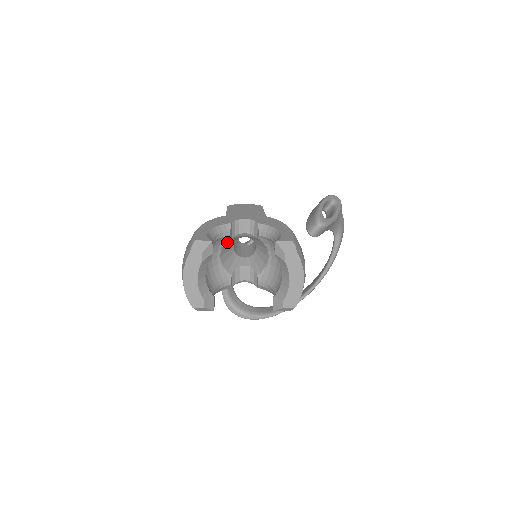
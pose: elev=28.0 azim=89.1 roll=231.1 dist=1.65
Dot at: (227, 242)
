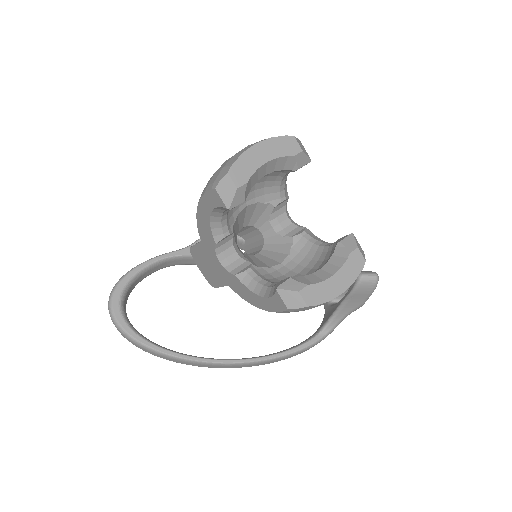
Dot at: (264, 207)
